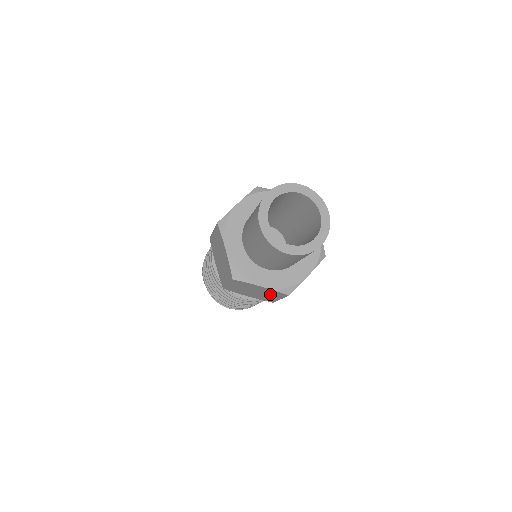
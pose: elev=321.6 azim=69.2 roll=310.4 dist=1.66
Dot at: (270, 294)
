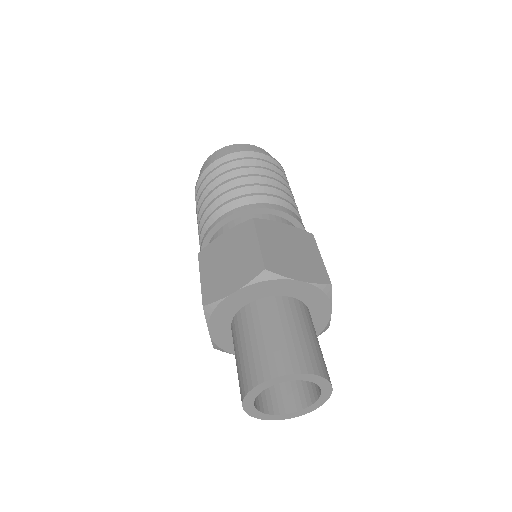
Dot at: occluded
